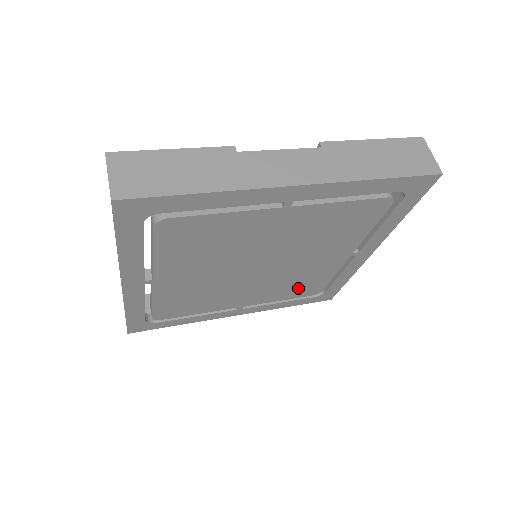
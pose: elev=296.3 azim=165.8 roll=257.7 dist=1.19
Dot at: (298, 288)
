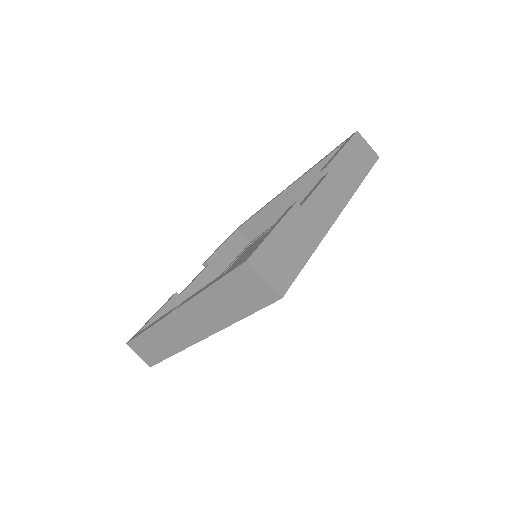
Dot at: occluded
